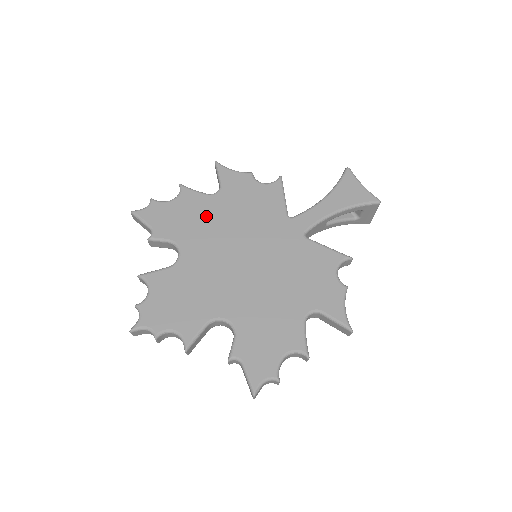
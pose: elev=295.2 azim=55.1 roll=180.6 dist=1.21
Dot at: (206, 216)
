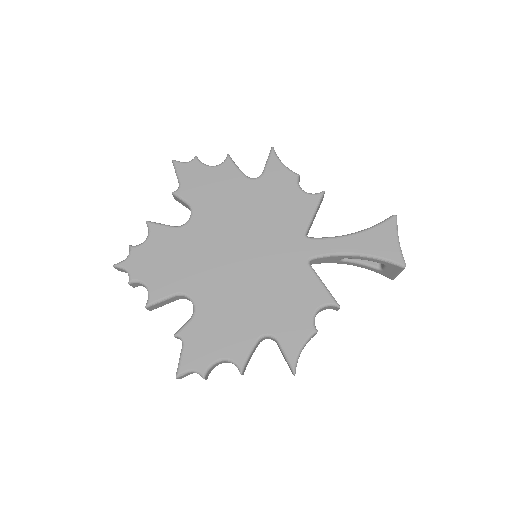
Dot at: (232, 196)
